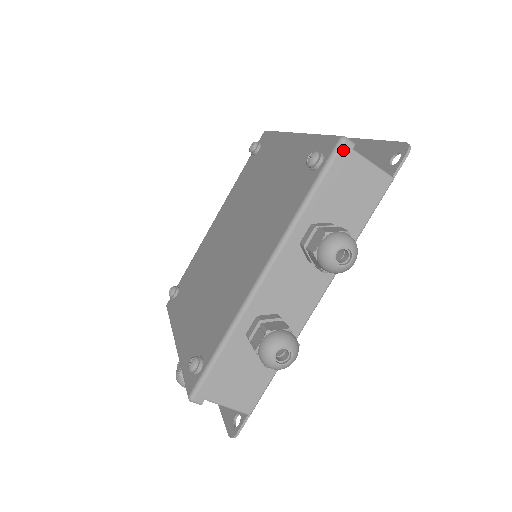
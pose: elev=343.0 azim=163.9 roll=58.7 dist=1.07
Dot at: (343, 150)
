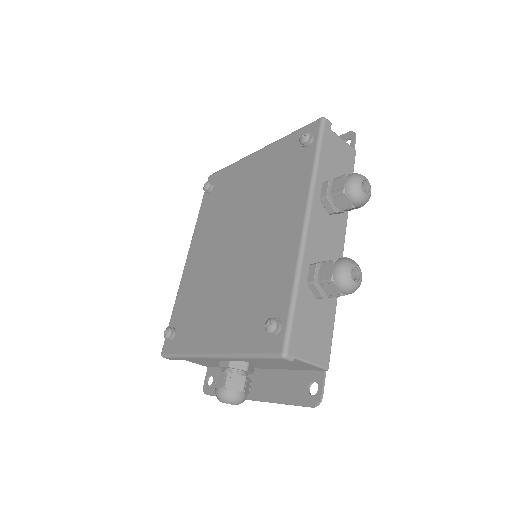
Dot at: (326, 125)
